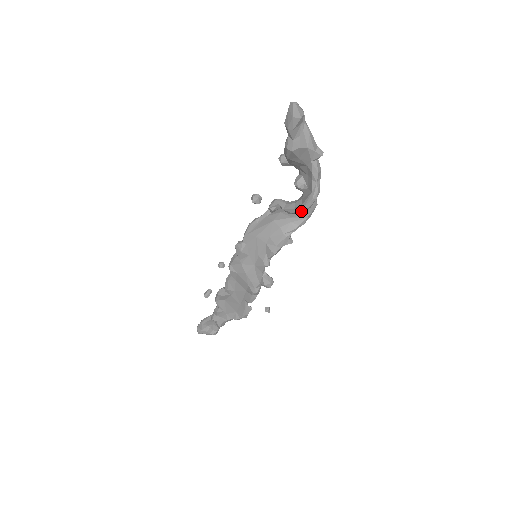
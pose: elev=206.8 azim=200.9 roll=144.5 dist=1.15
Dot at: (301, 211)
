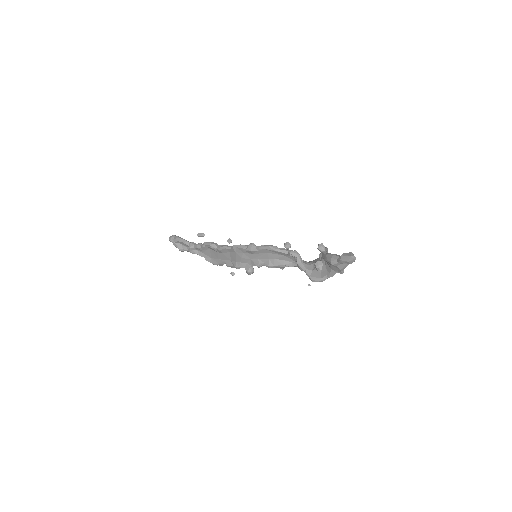
Dot at: occluded
